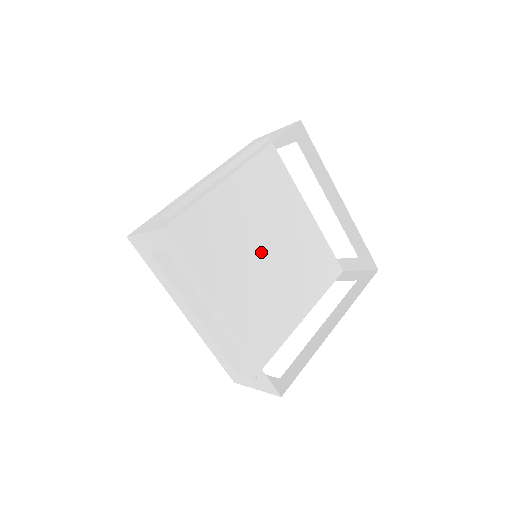
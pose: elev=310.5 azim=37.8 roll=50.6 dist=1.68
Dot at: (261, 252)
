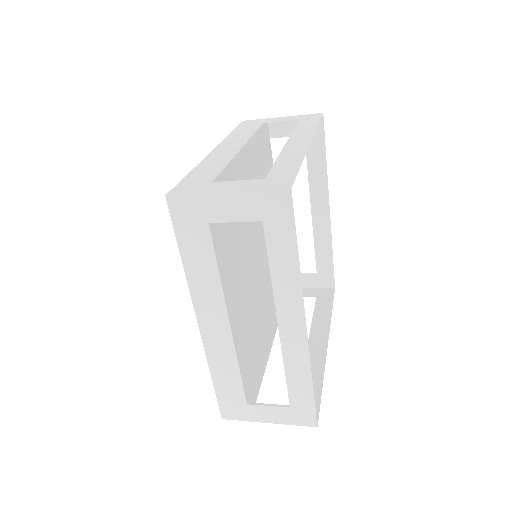
Dot at: (261, 252)
